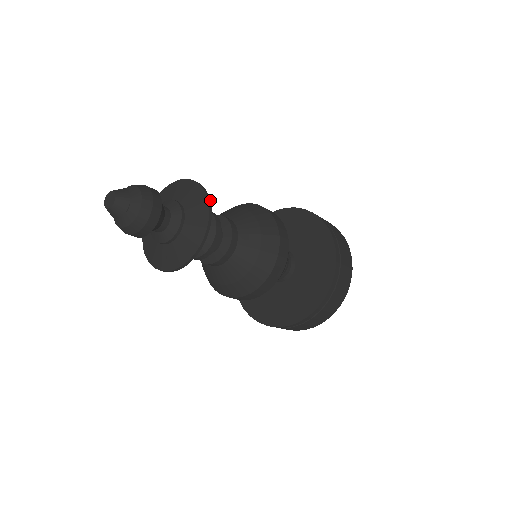
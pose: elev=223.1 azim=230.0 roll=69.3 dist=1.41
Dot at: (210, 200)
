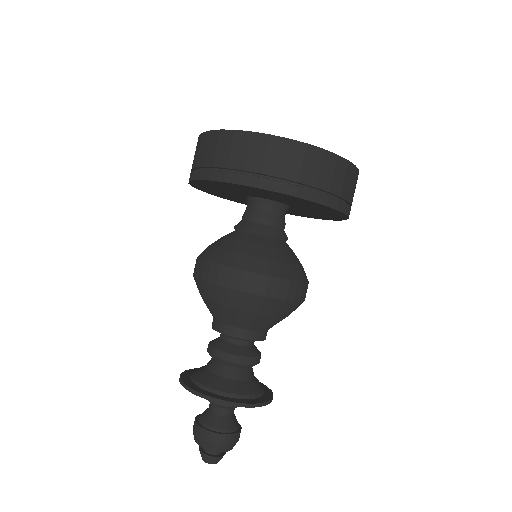
Dot at: (235, 403)
